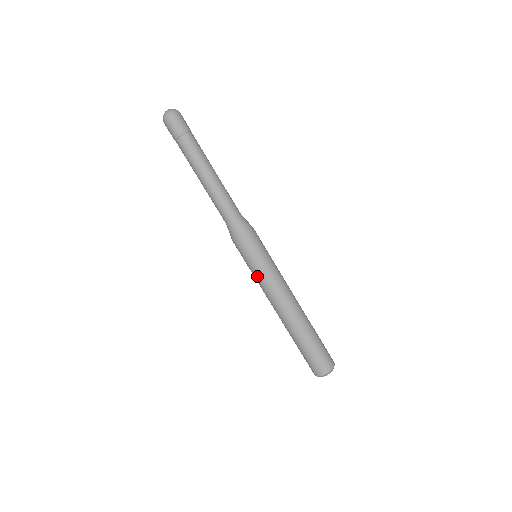
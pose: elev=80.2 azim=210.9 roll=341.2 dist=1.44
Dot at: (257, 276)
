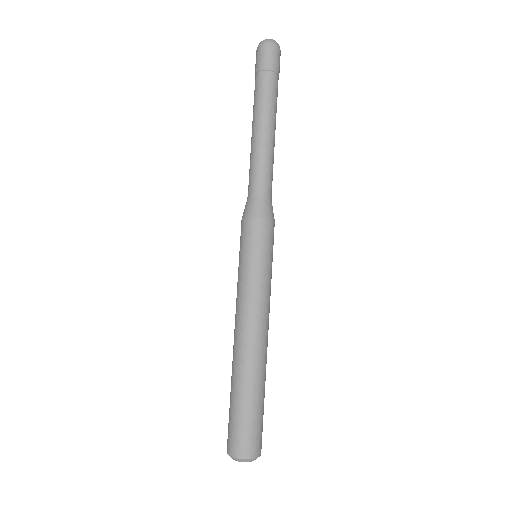
Dot at: (238, 277)
